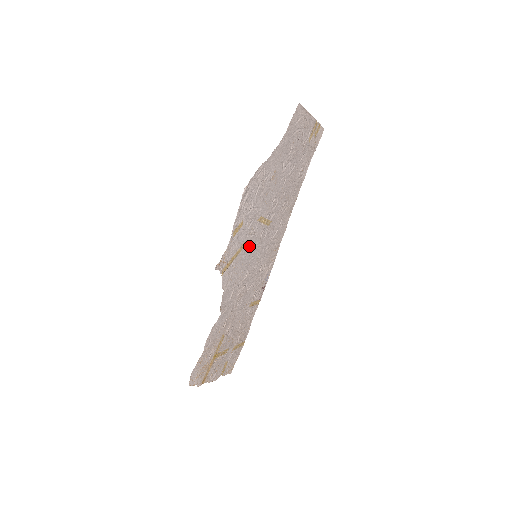
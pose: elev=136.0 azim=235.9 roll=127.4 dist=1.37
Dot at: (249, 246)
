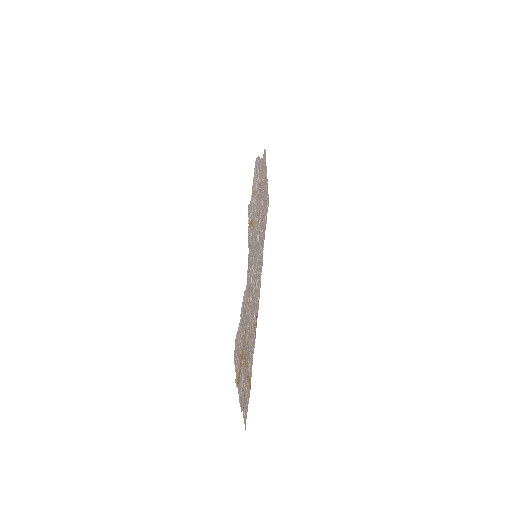
Dot at: (254, 233)
